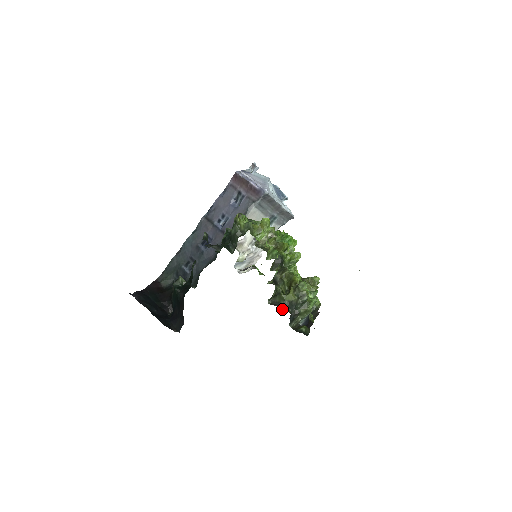
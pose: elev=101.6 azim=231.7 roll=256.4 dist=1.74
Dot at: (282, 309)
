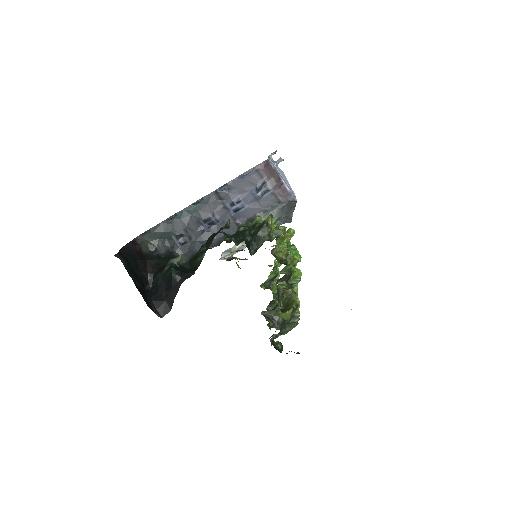
Dot at: (274, 325)
